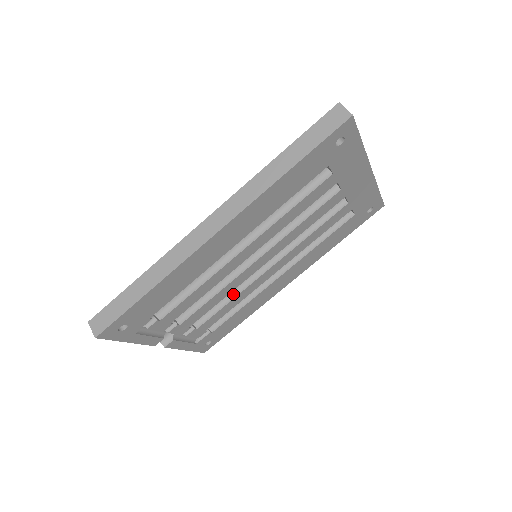
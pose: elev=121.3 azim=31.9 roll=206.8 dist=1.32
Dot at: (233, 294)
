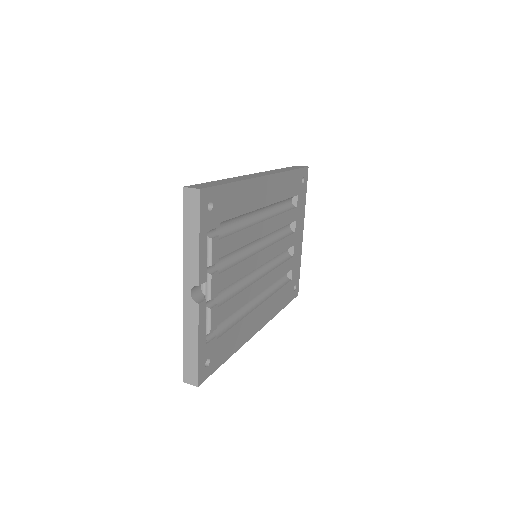
Dot at: (240, 289)
